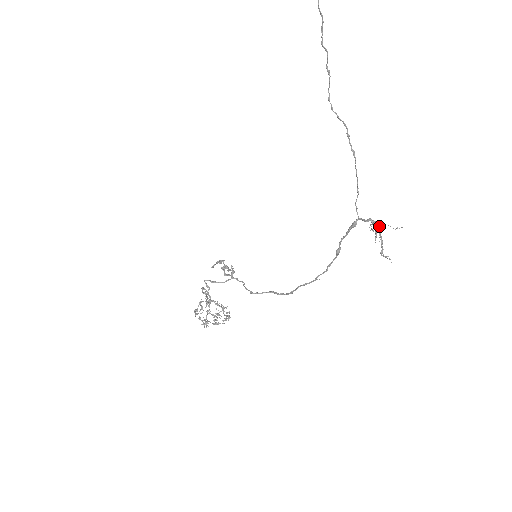
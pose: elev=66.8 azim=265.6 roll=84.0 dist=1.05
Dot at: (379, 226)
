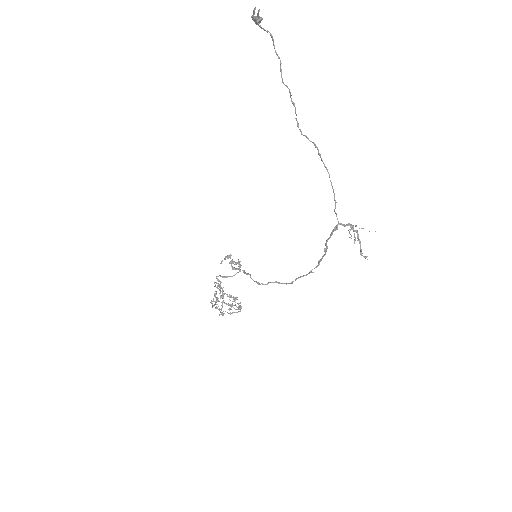
Dot at: (357, 230)
